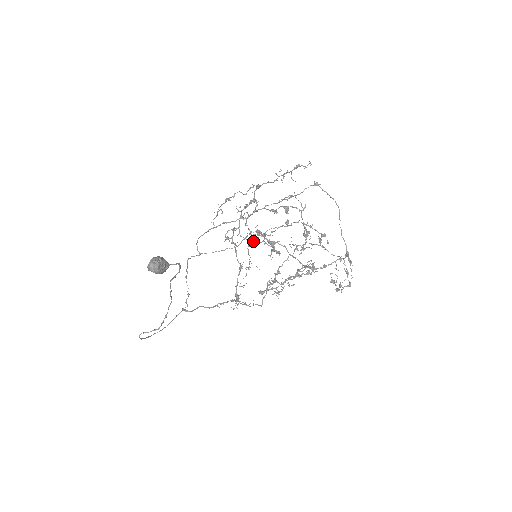
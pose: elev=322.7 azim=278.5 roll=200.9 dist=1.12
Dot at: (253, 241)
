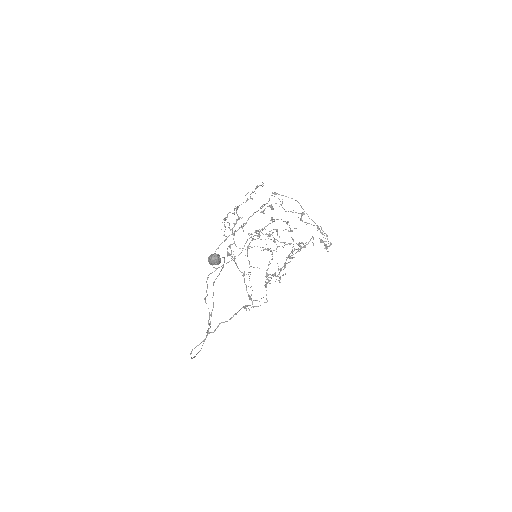
Dot at: (250, 246)
